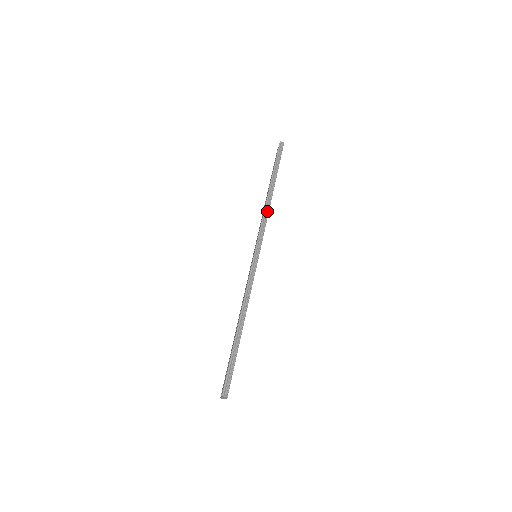
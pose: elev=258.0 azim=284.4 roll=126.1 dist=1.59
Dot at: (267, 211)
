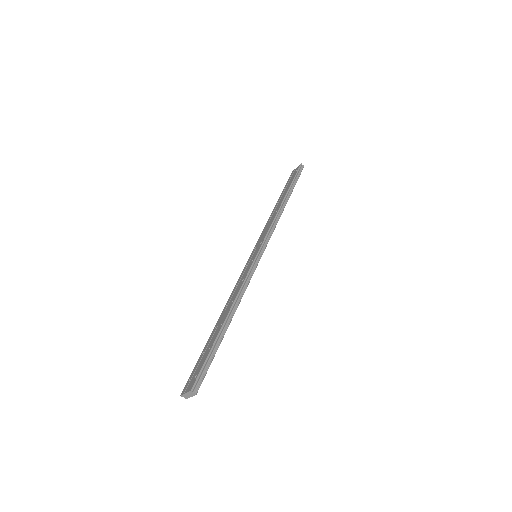
Dot at: (278, 217)
